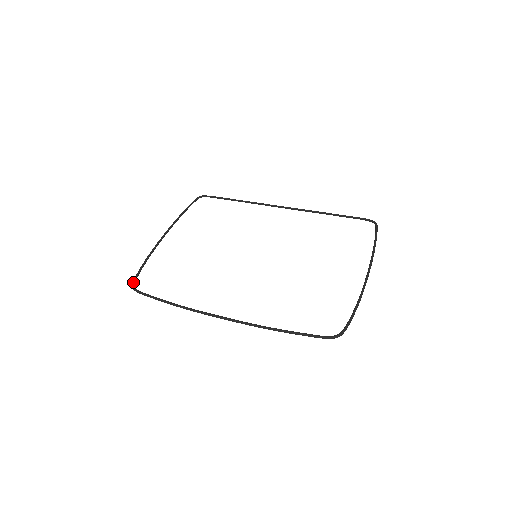
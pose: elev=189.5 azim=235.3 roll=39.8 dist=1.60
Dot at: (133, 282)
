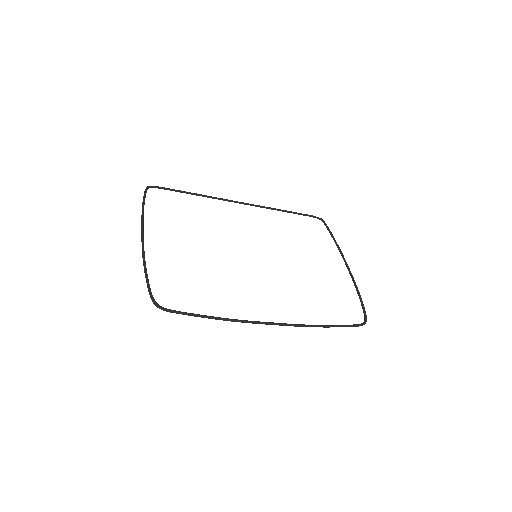
Dot at: (153, 299)
